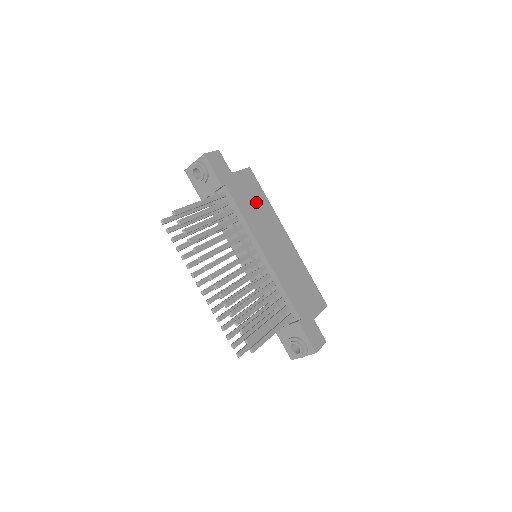
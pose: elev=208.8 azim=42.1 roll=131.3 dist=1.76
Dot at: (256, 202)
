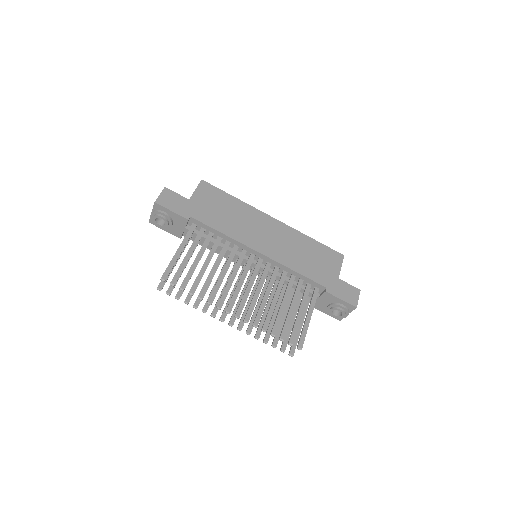
Dot at: (226, 209)
